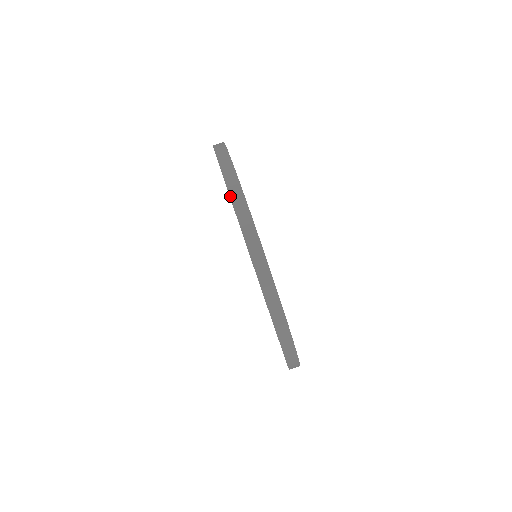
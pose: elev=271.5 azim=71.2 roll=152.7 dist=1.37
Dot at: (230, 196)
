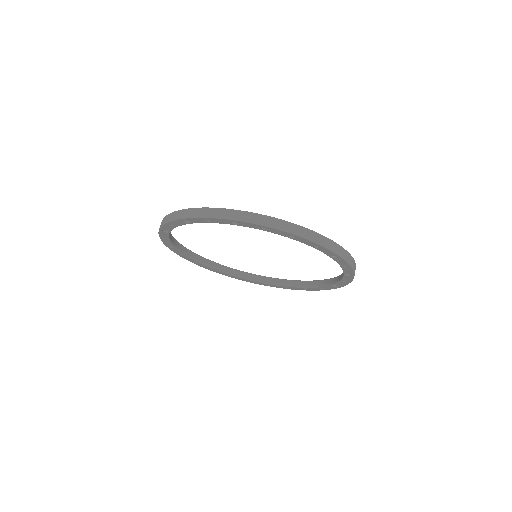
Dot at: (160, 228)
